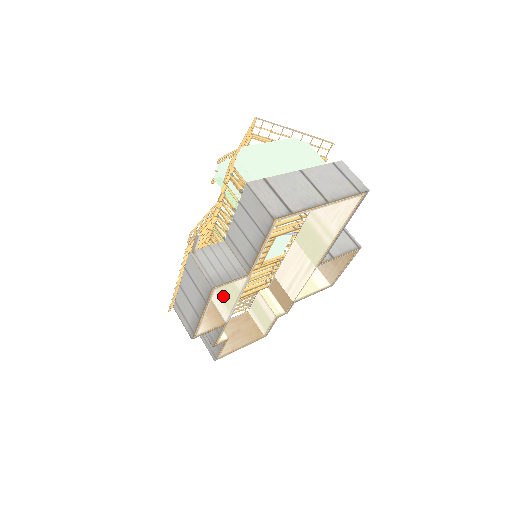
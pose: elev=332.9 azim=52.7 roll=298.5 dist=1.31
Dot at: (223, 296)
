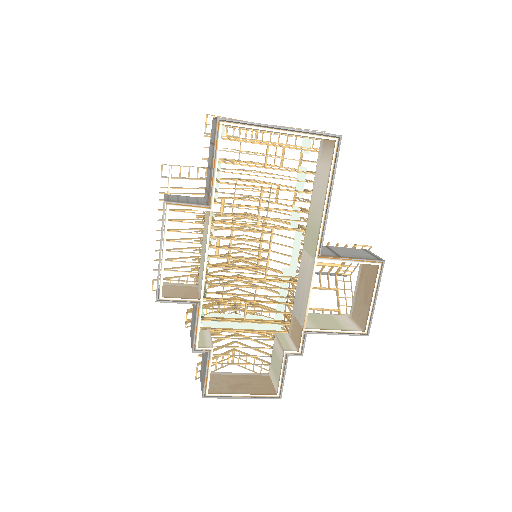
Dot at: (202, 268)
